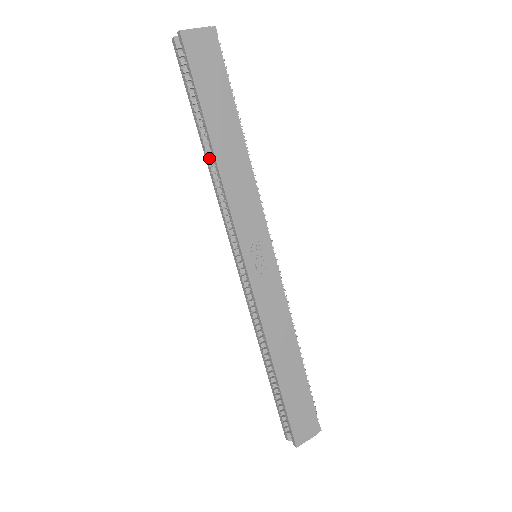
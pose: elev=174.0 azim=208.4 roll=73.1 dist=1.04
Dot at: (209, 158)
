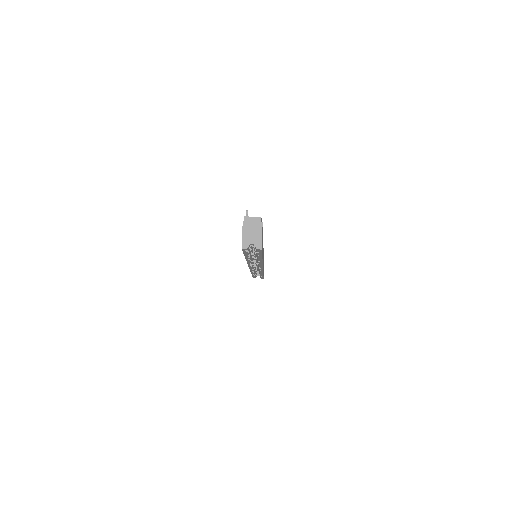
Dot at: occluded
